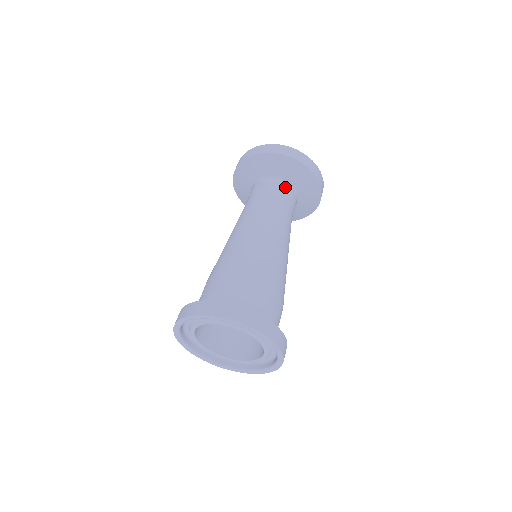
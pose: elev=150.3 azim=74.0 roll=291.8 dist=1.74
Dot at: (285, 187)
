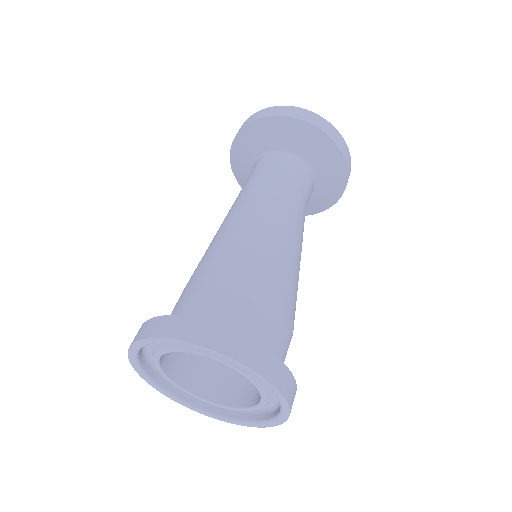
Dot at: (288, 159)
